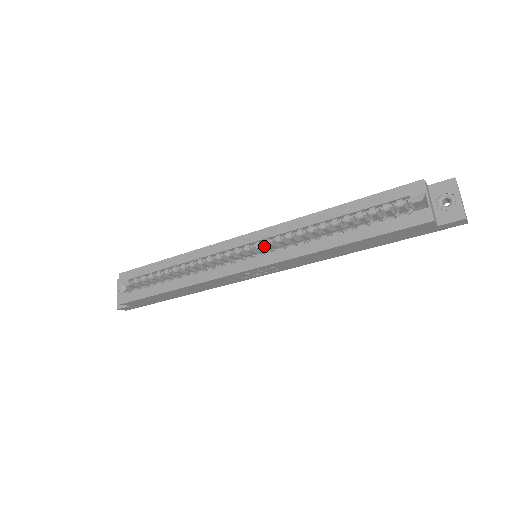
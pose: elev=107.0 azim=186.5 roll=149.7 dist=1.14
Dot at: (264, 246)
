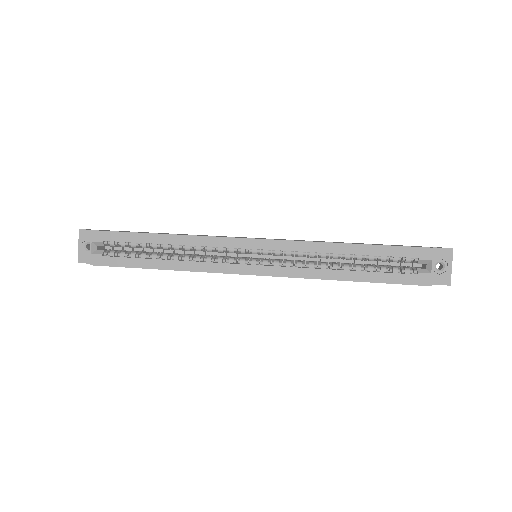
Dot at: (271, 254)
